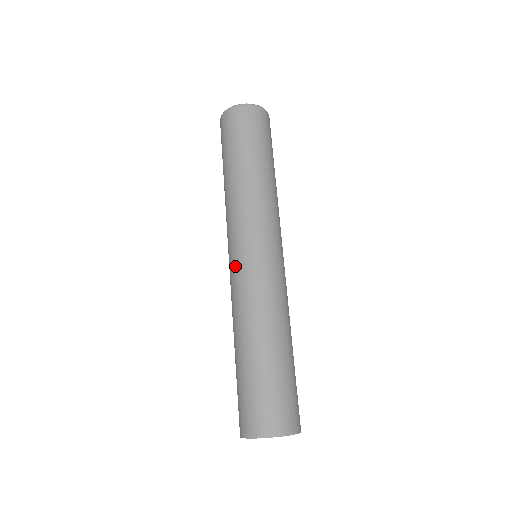
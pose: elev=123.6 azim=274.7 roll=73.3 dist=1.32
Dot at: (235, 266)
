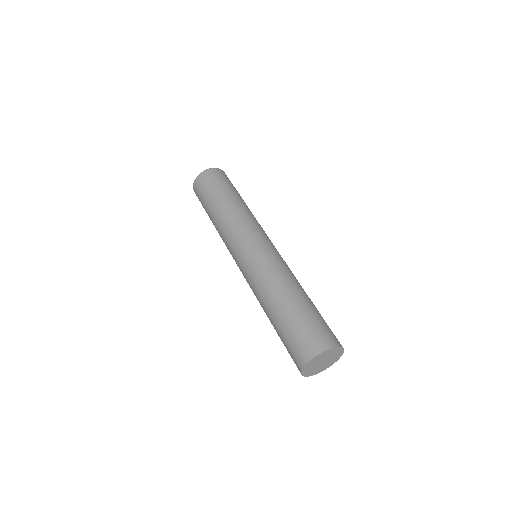
Dot at: (244, 262)
